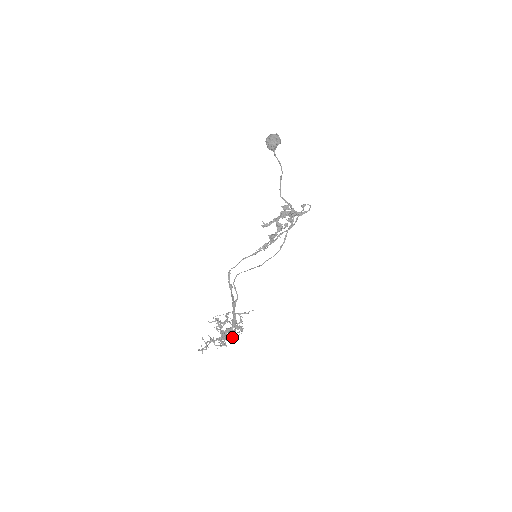
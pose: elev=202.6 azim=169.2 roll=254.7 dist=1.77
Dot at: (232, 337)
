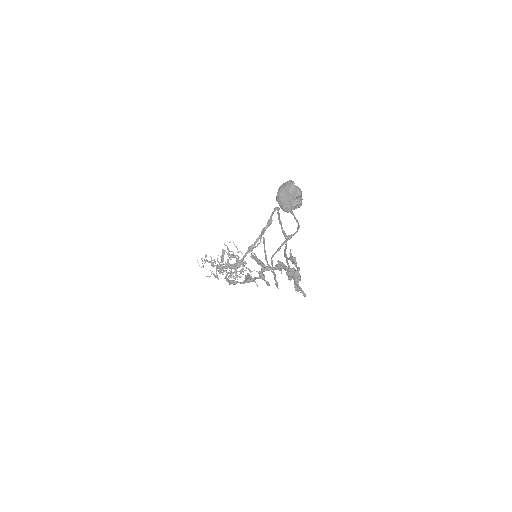
Dot at: (225, 277)
